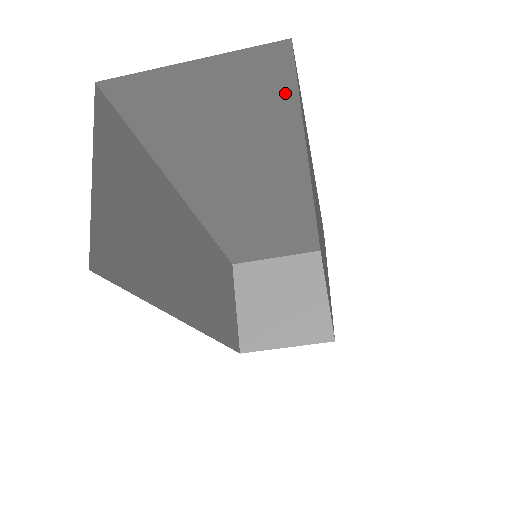
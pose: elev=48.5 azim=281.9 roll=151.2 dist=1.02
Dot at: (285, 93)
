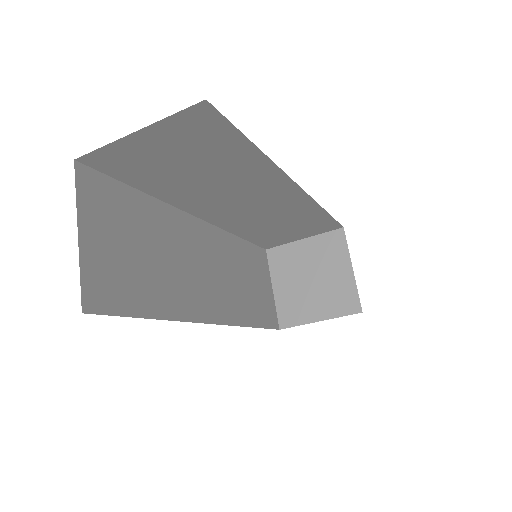
Dot at: (227, 132)
